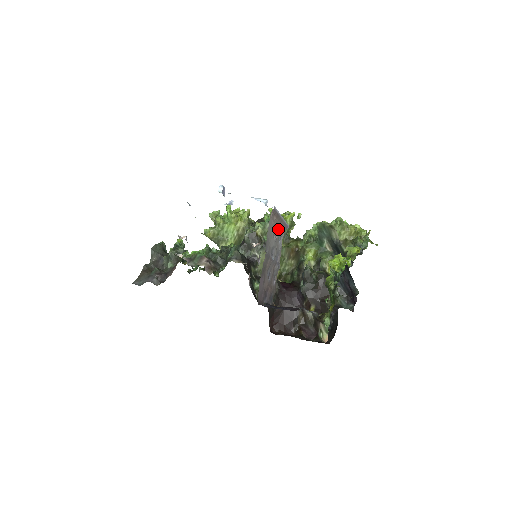
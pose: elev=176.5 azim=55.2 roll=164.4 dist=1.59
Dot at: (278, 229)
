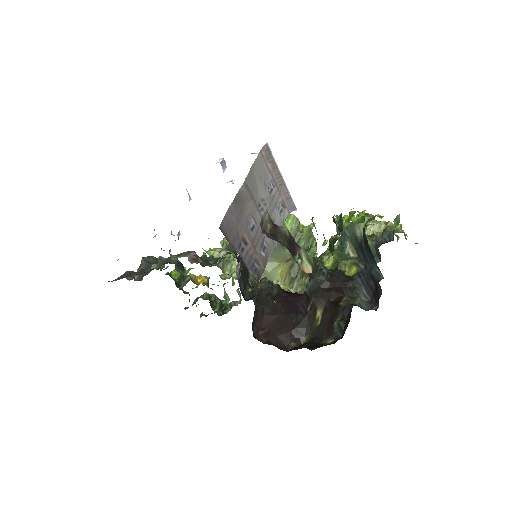
Dot at: (276, 191)
